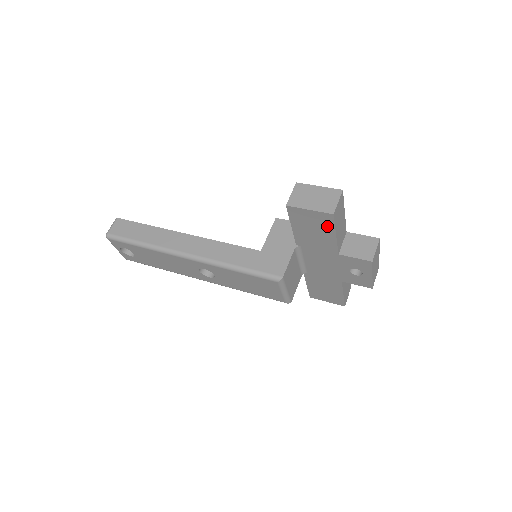
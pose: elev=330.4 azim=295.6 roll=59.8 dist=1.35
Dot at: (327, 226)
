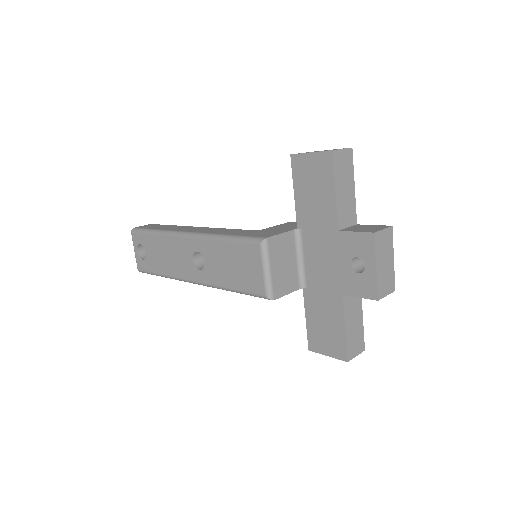
Dot at: (327, 176)
